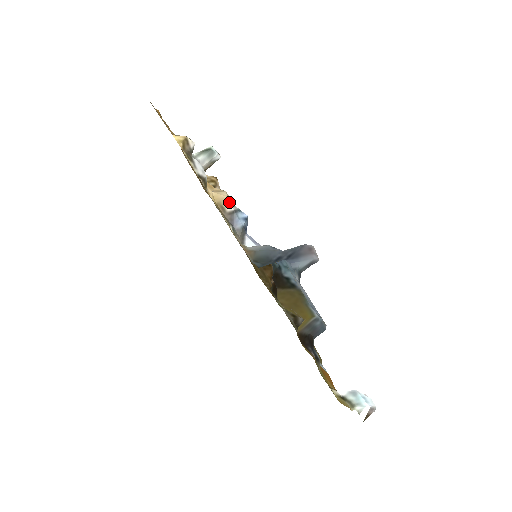
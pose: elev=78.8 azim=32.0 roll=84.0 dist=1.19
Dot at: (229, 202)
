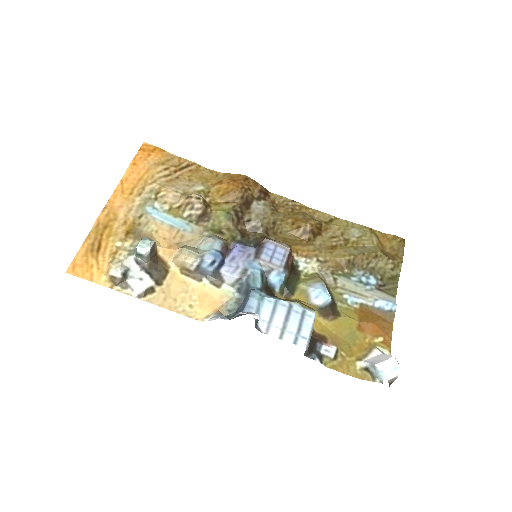
Dot at: (188, 263)
